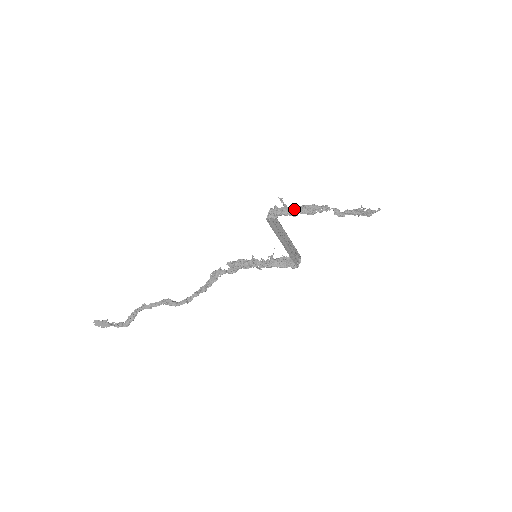
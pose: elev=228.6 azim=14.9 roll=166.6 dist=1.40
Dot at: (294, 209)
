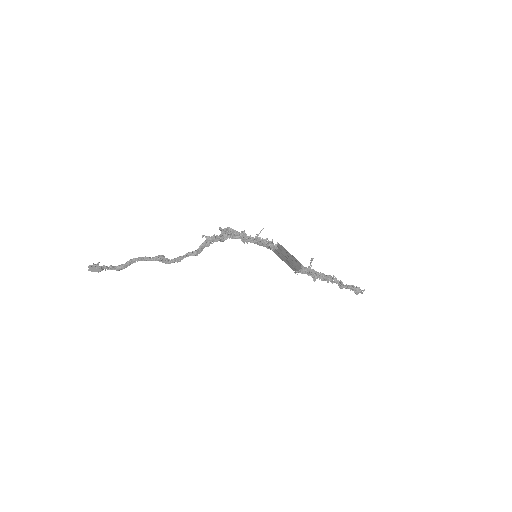
Dot at: (317, 275)
